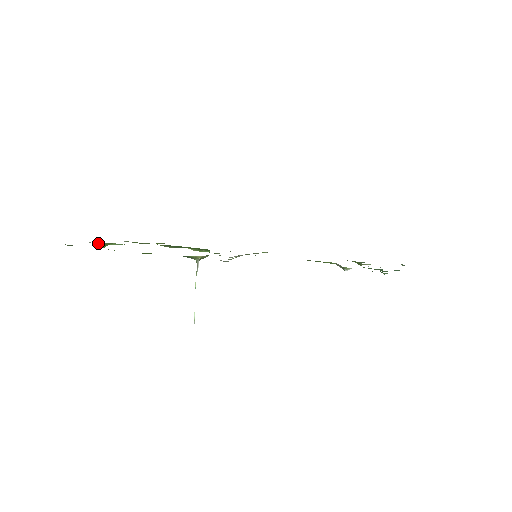
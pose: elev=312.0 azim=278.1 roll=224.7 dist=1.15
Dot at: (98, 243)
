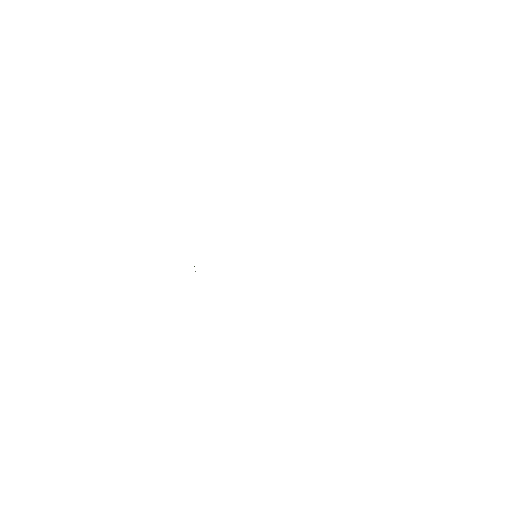
Dot at: occluded
